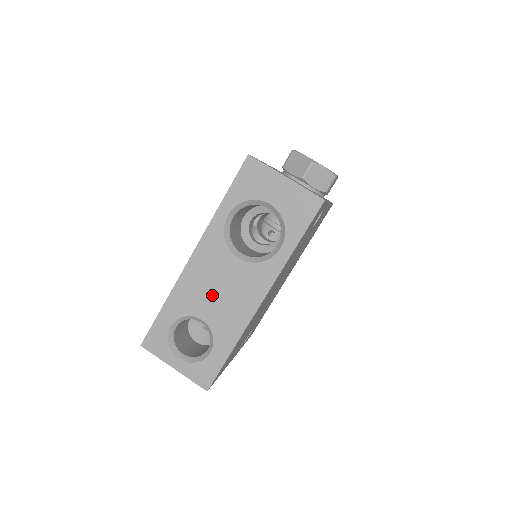
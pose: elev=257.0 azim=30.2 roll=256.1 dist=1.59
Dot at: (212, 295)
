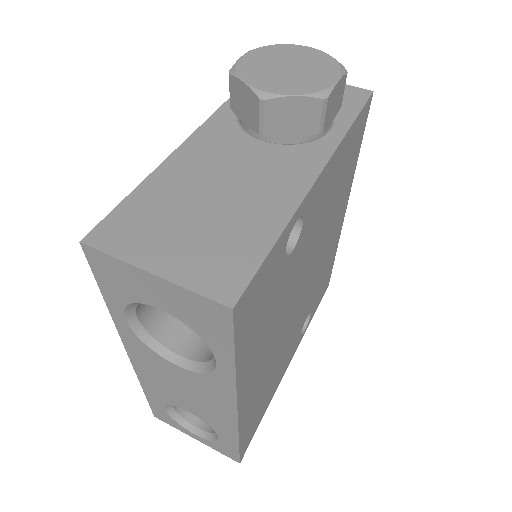
Dot at: (179, 394)
